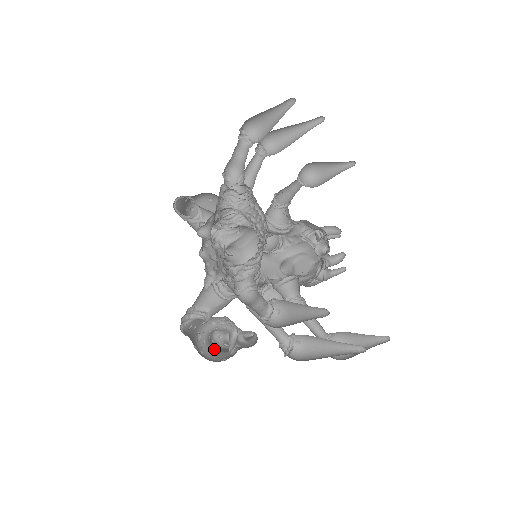
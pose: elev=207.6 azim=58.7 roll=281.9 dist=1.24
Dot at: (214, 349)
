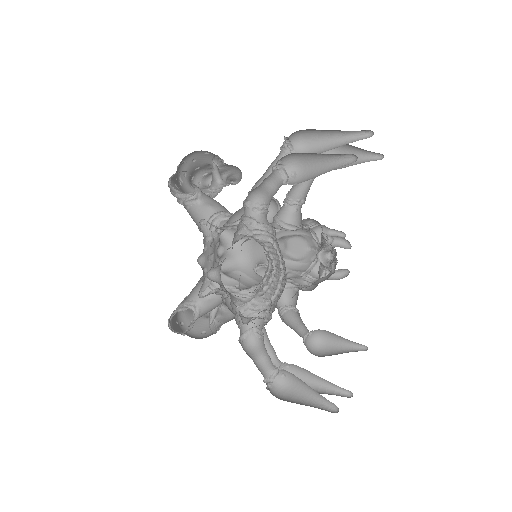
Dot at: occluded
